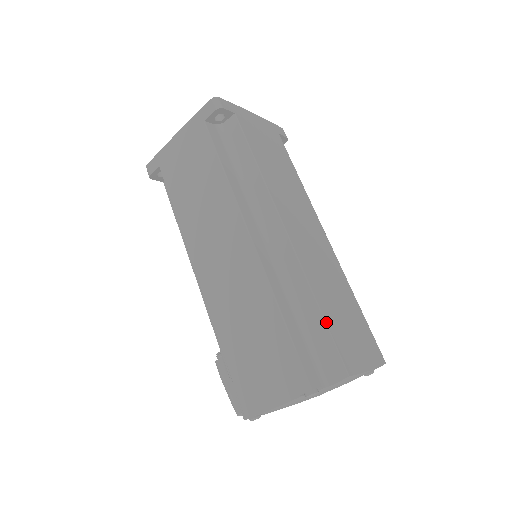
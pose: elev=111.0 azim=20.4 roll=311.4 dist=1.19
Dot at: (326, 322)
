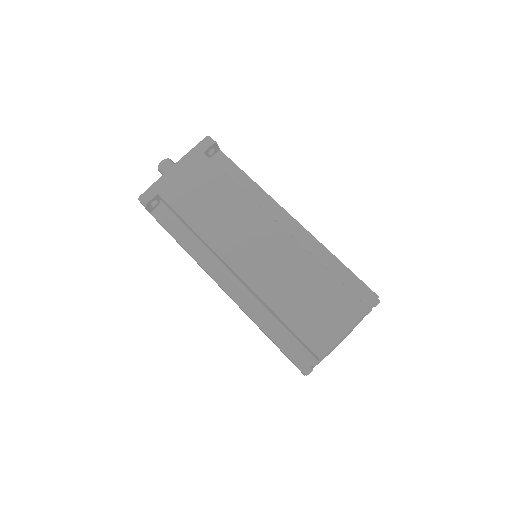
Dot at: (289, 326)
